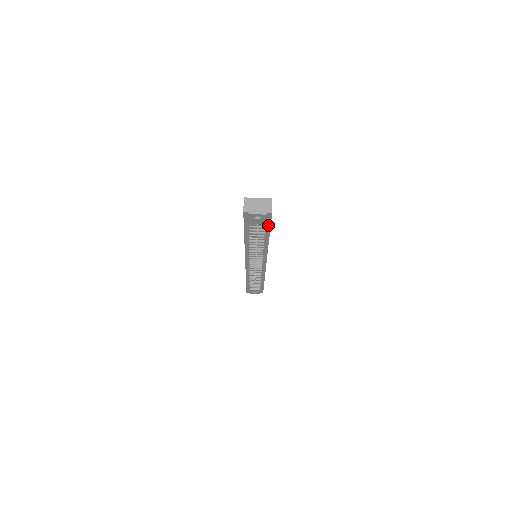
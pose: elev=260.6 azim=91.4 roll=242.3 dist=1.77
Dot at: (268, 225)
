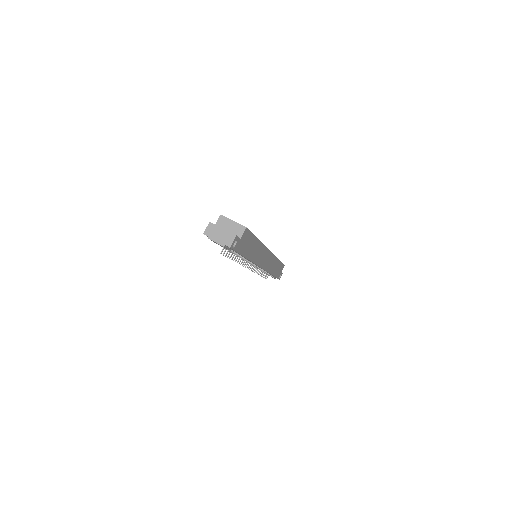
Dot at: occluded
